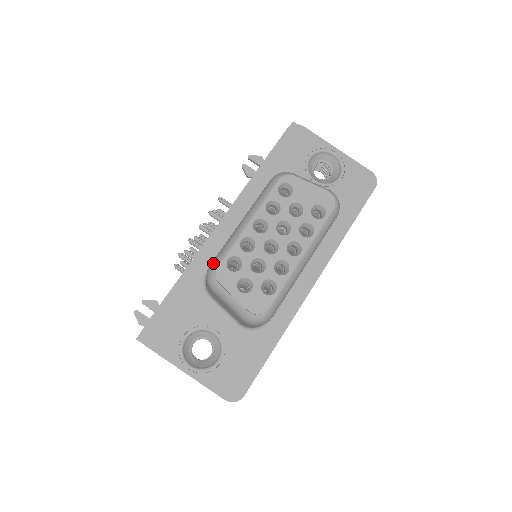
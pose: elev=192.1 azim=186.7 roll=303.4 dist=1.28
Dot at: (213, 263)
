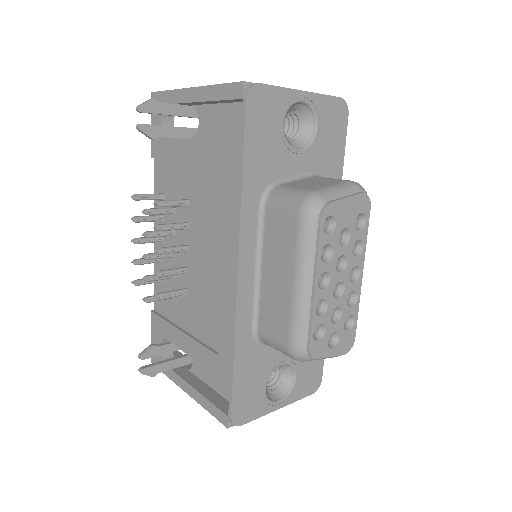
Dot at: (296, 345)
